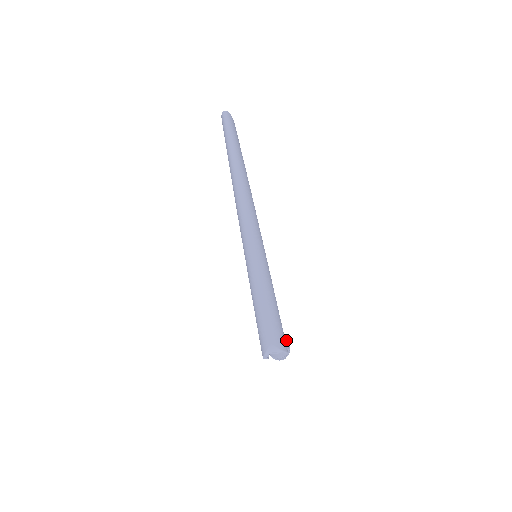
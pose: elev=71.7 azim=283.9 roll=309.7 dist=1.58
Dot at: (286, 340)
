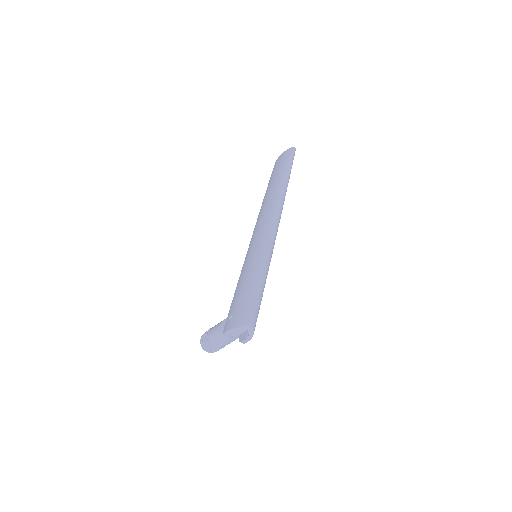
Dot at: occluded
